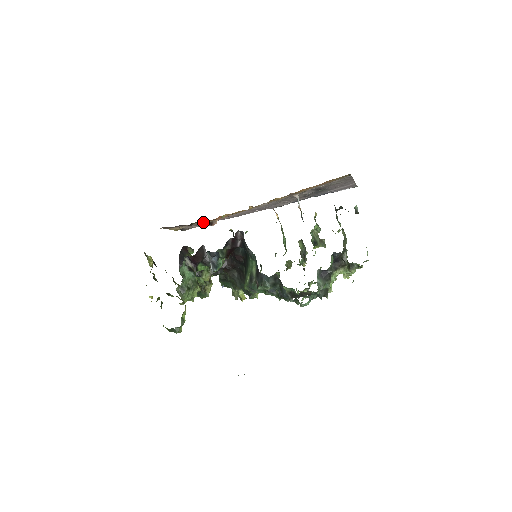
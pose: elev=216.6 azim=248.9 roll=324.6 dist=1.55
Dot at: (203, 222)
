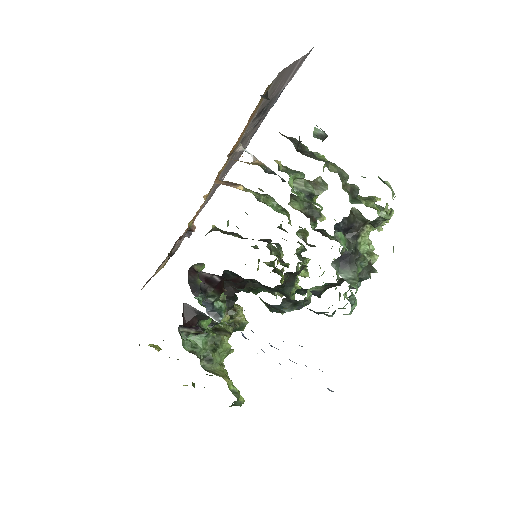
Dot at: occluded
